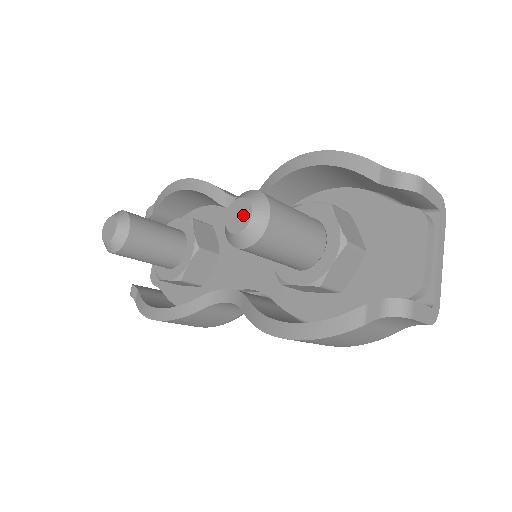
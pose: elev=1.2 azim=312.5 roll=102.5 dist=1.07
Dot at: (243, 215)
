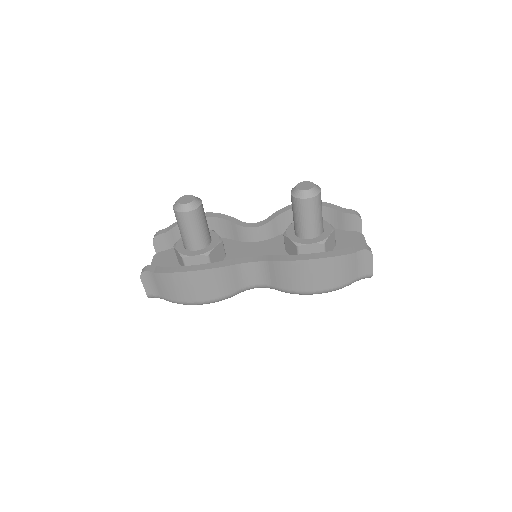
Dot at: (309, 185)
